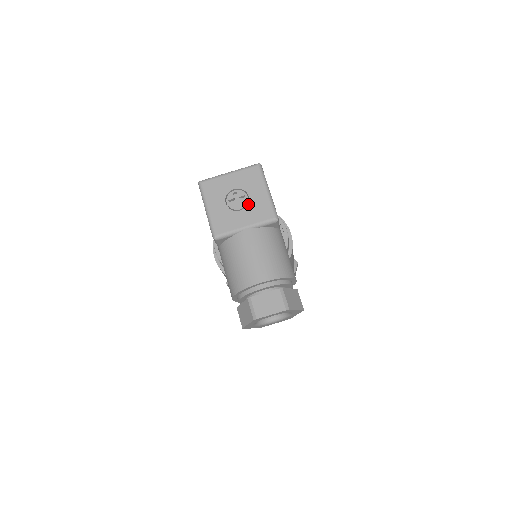
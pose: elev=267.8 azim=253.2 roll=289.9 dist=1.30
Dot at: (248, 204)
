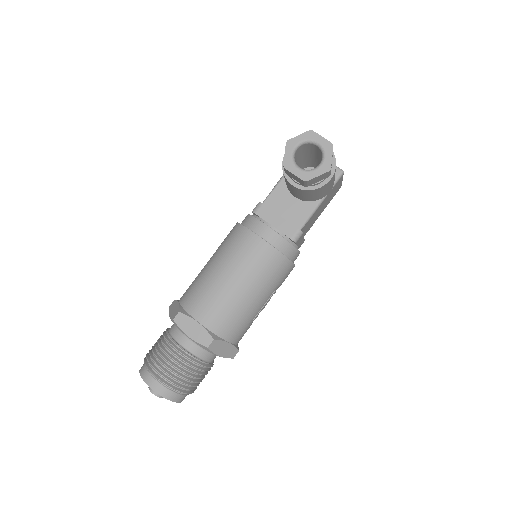
Dot at: occluded
